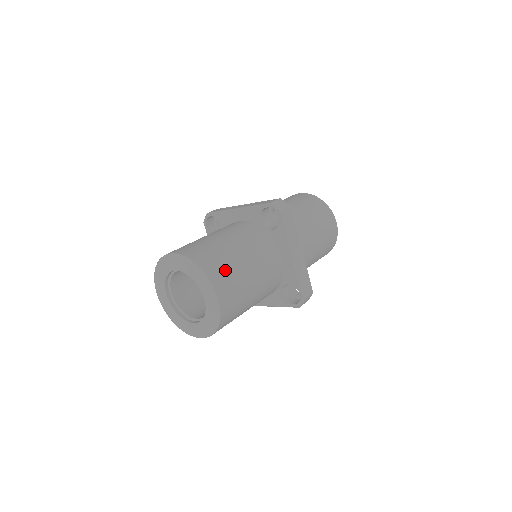
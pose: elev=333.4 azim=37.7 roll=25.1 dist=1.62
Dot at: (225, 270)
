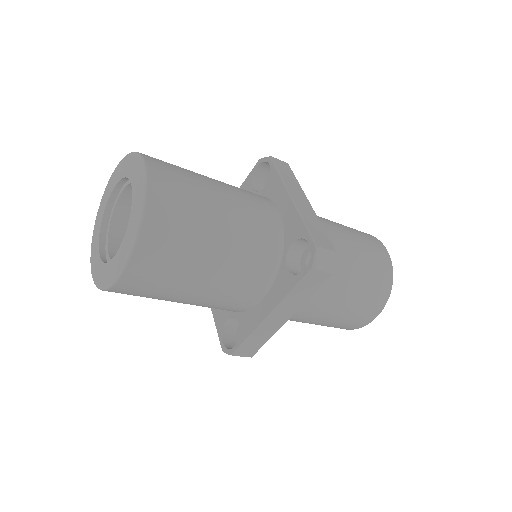
Dot at: (172, 165)
